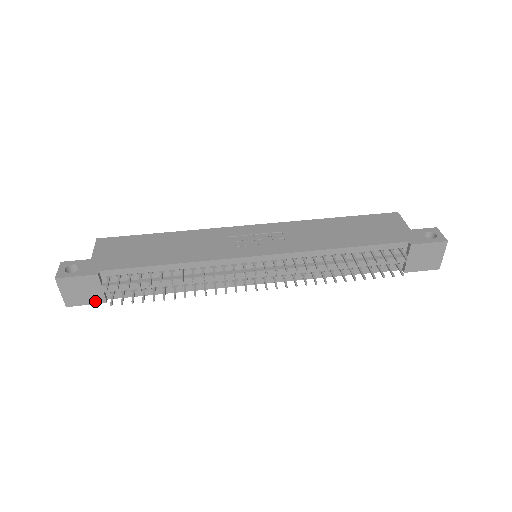
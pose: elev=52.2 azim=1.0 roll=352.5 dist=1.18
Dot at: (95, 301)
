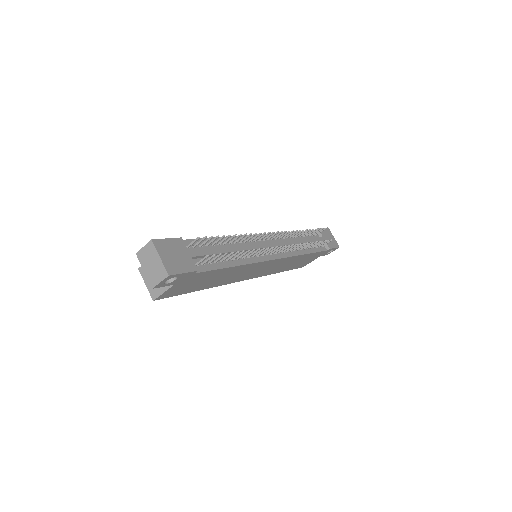
Dot at: (189, 269)
